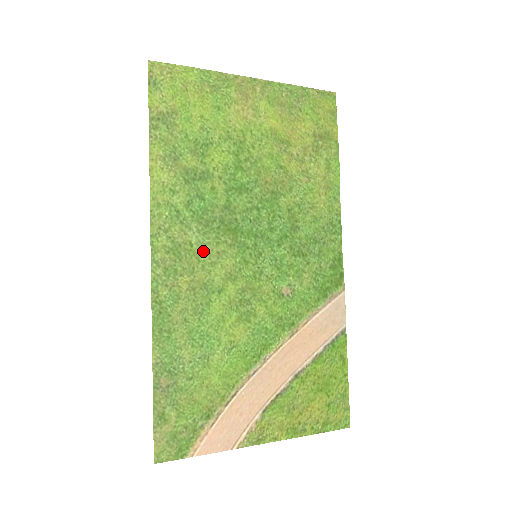
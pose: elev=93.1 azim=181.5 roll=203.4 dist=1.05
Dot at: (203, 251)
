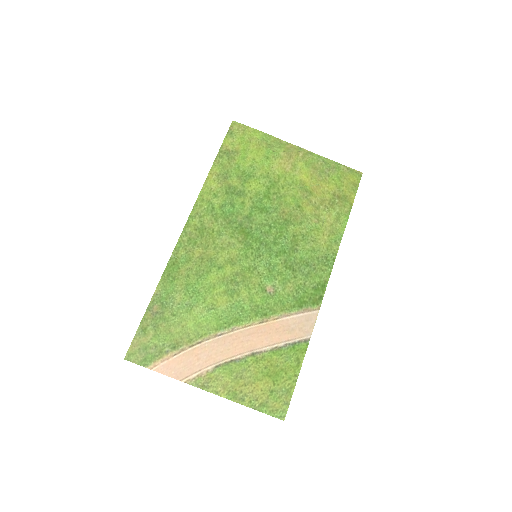
Dot at: (219, 238)
